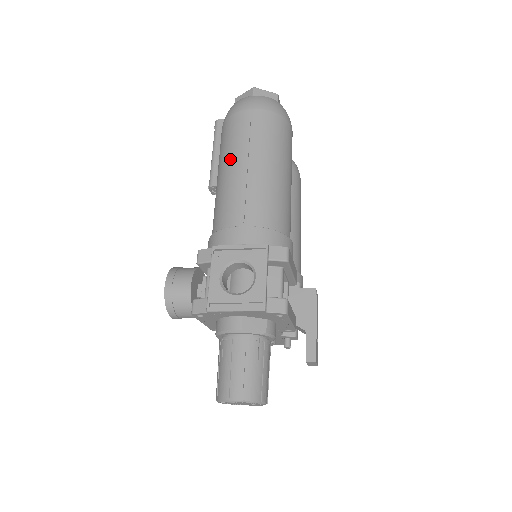
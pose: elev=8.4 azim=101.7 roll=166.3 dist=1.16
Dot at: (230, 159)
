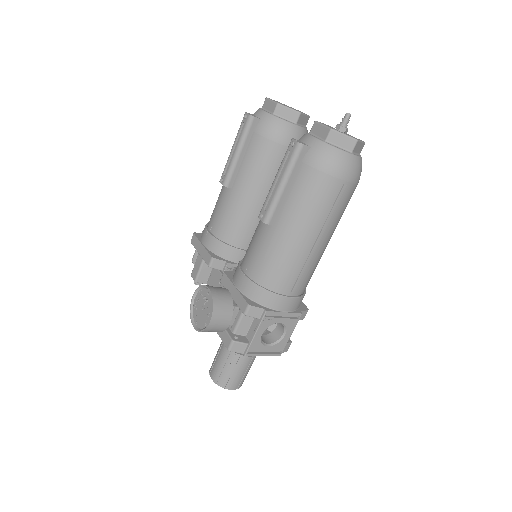
Dot at: (306, 228)
